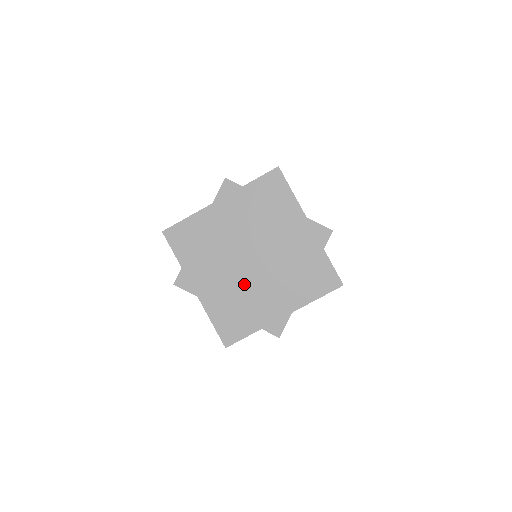
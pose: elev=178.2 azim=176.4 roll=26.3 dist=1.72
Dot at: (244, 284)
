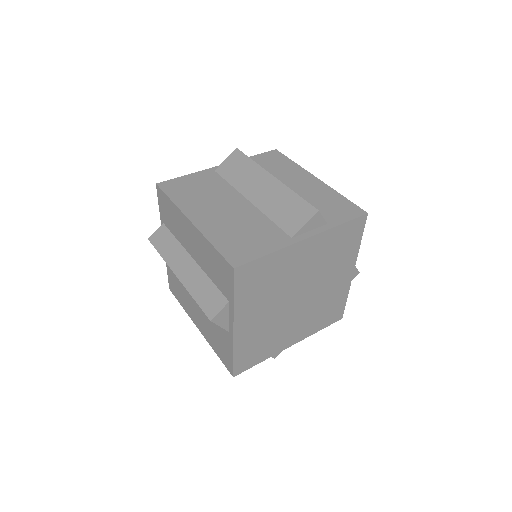
Dot at: (279, 321)
